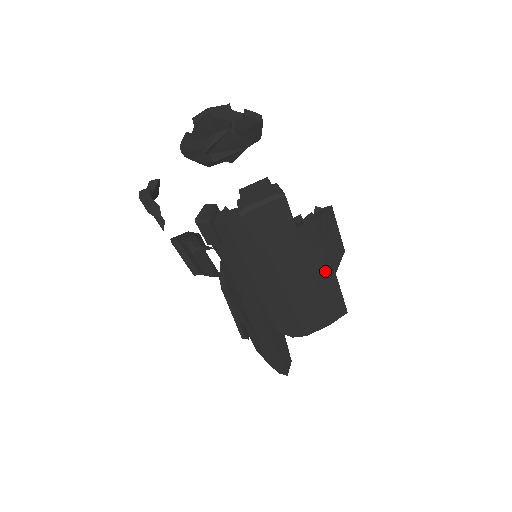
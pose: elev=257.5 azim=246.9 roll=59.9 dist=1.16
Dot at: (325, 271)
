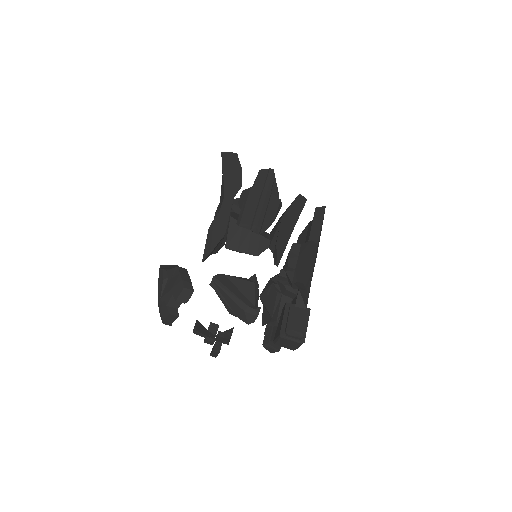
Dot at: occluded
